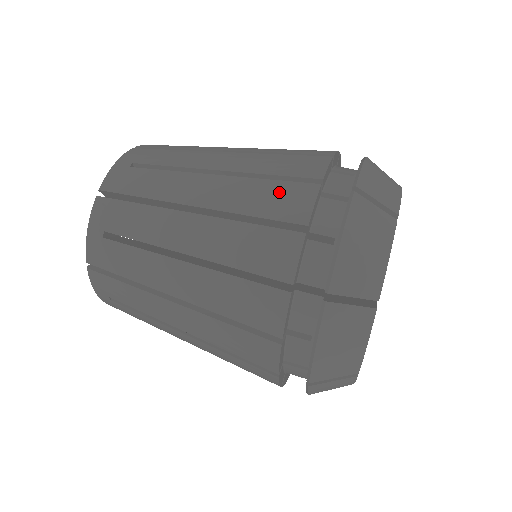
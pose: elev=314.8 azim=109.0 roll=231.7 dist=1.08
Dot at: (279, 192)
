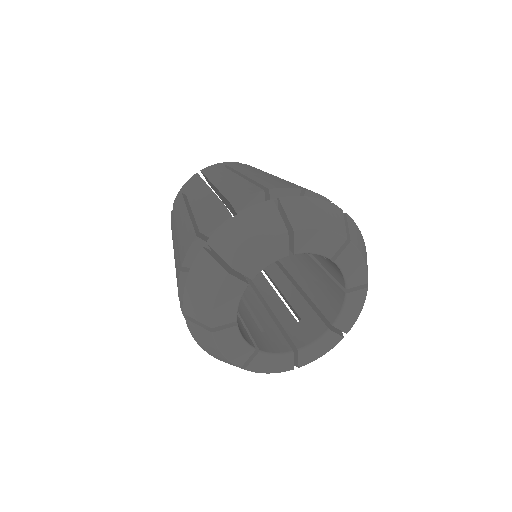
Dot at: occluded
